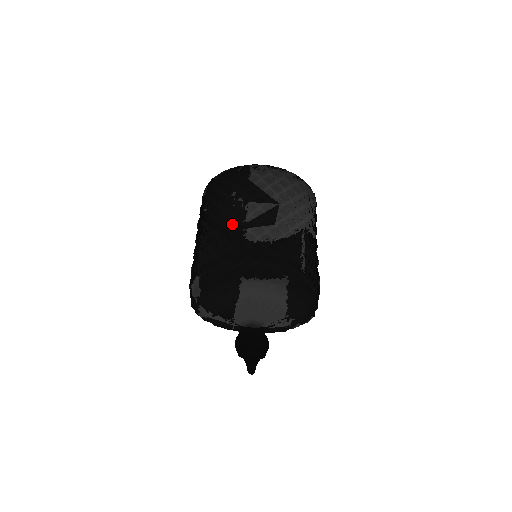
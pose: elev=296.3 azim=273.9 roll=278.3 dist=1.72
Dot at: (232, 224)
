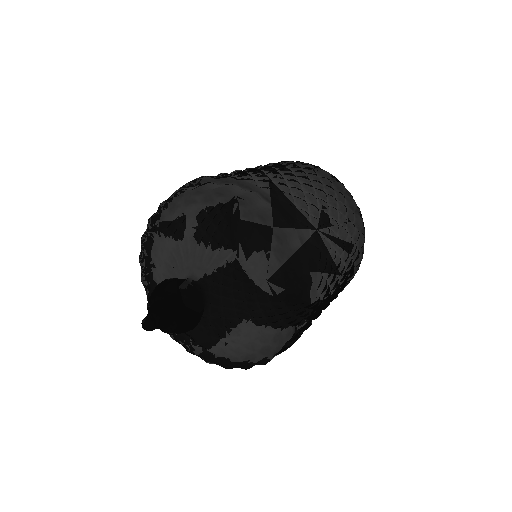
Dot at: occluded
